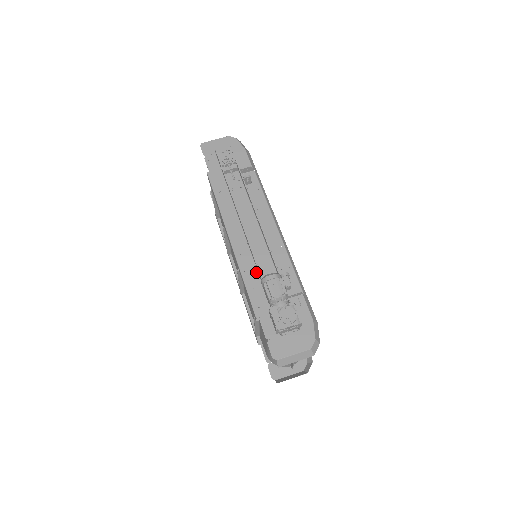
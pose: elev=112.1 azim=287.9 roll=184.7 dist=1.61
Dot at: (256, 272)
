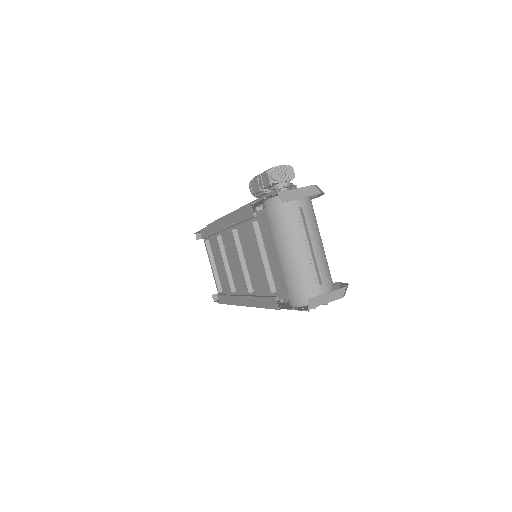
Dot at: occluded
